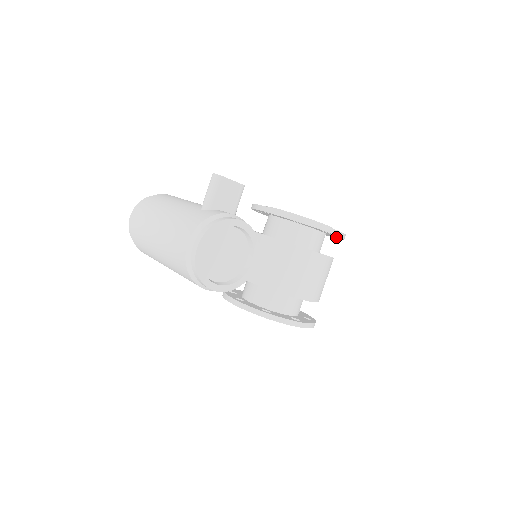
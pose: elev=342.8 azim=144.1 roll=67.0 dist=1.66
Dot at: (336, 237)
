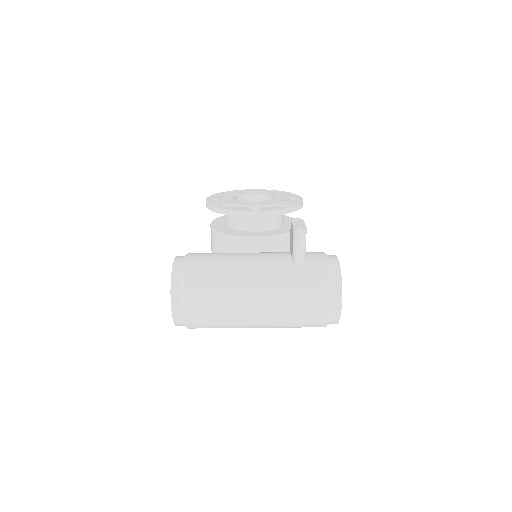
Dot at: occluded
